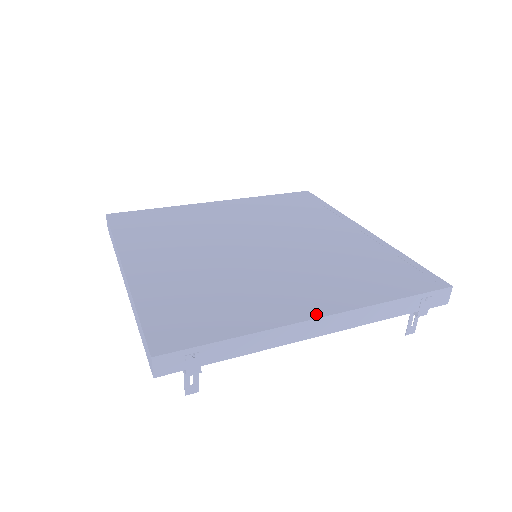
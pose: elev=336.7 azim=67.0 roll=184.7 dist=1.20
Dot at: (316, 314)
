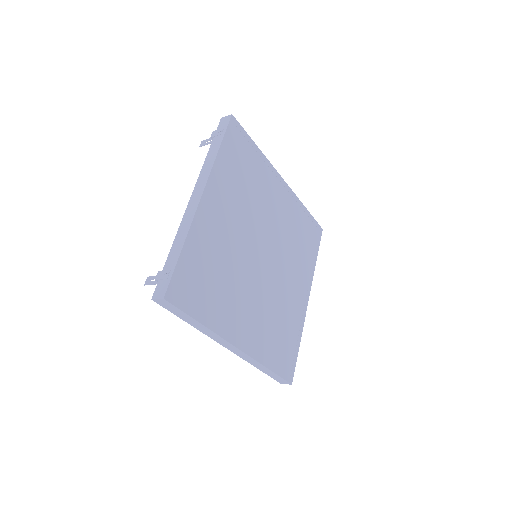
Dot at: (307, 300)
